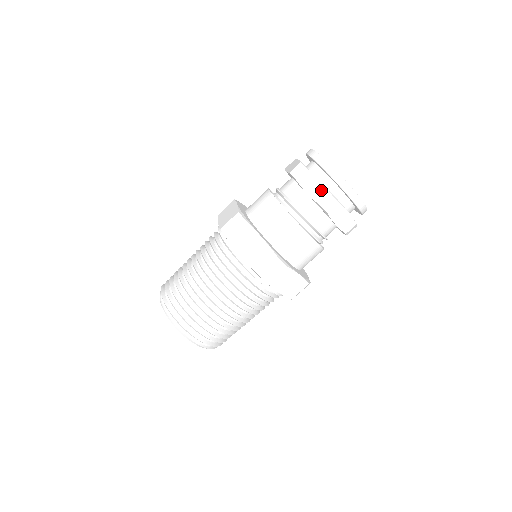
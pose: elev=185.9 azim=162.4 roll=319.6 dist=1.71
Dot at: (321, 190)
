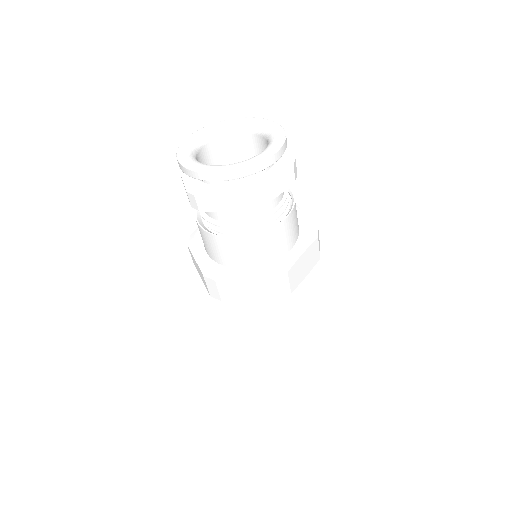
Dot at: (231, 200)
